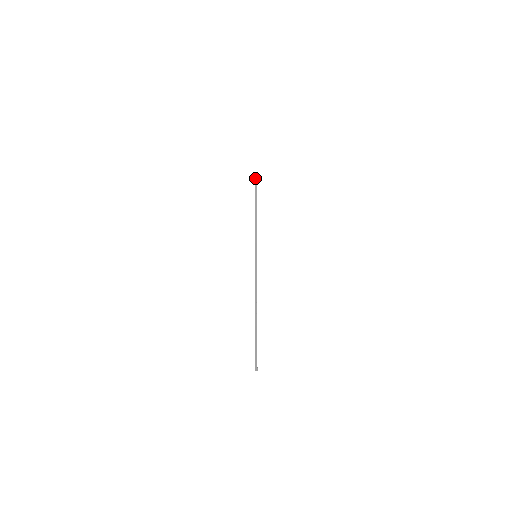
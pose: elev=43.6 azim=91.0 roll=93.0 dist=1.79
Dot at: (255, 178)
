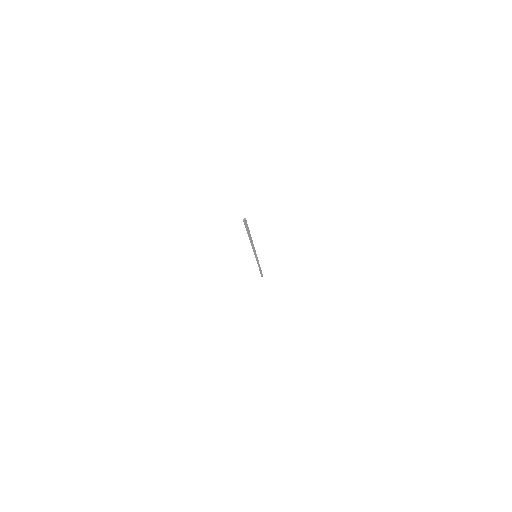
Dot at: occluded
